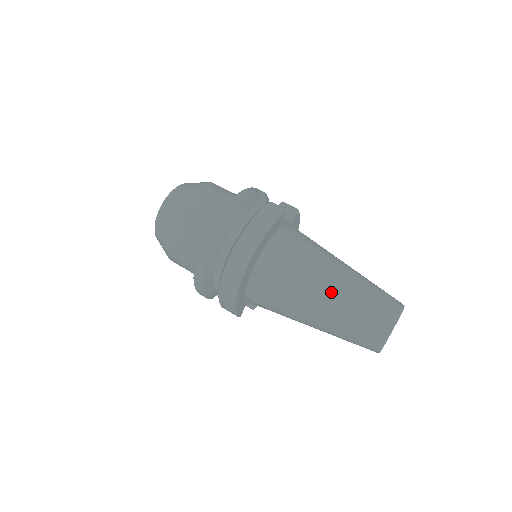
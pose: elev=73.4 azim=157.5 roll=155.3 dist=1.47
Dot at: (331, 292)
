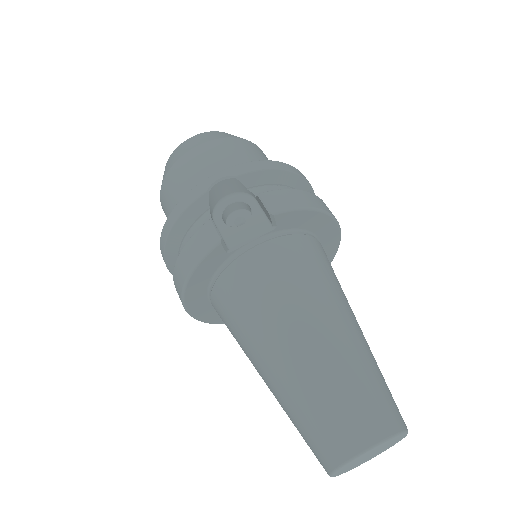
Dot at: (267, 379)
